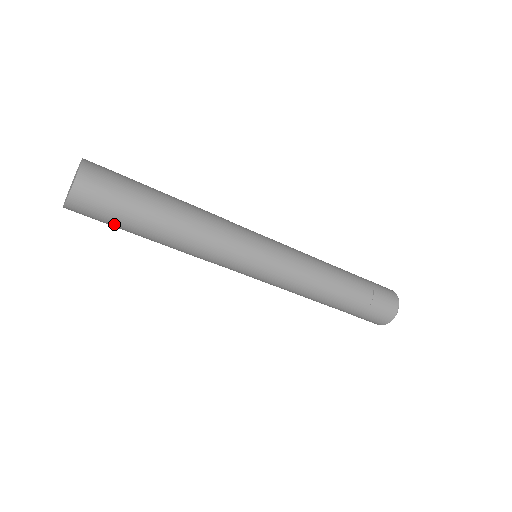
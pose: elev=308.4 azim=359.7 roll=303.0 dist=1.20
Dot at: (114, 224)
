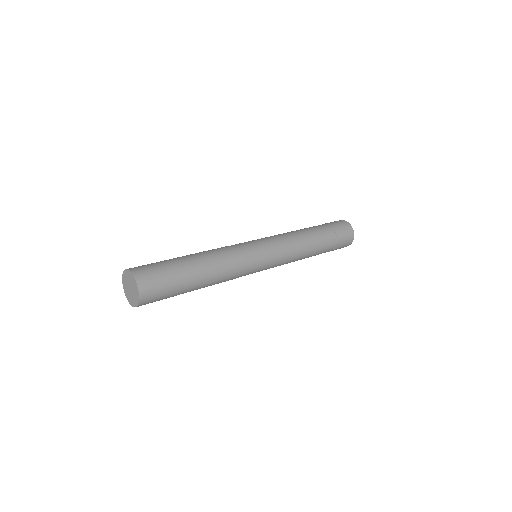
Dot at: (173, 287)
